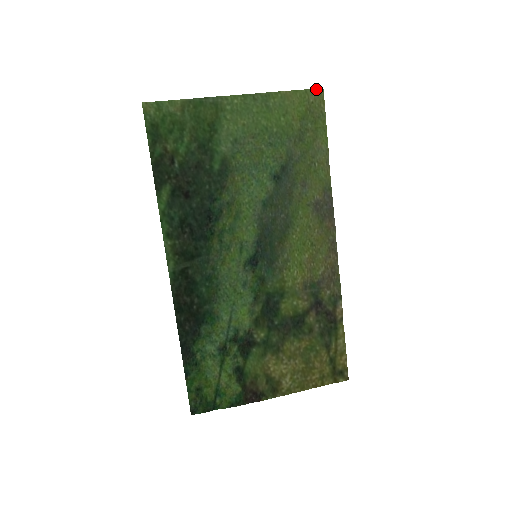
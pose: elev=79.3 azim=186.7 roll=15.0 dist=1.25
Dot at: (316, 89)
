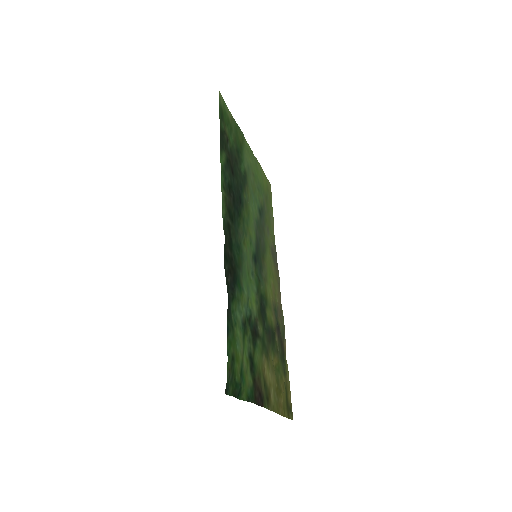
Dot at: occluded
